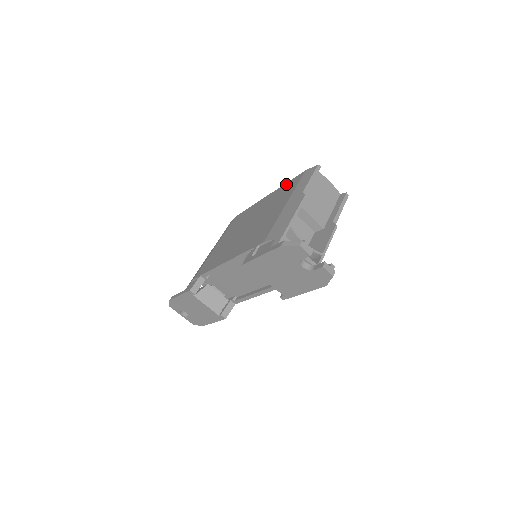
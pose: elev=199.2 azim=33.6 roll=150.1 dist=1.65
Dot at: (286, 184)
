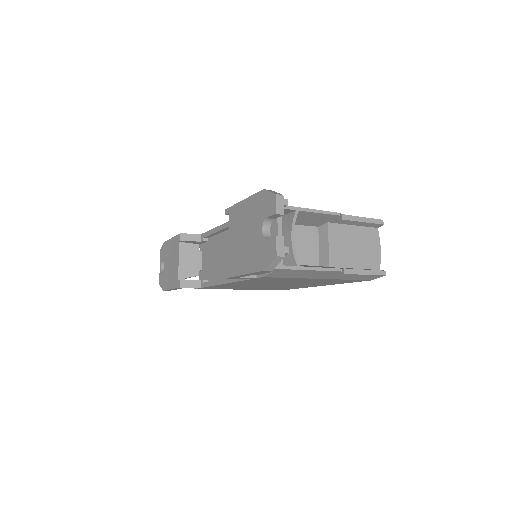
Dot at: occluded
